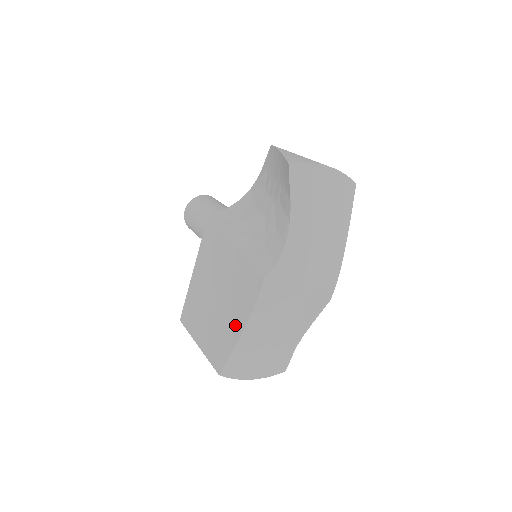
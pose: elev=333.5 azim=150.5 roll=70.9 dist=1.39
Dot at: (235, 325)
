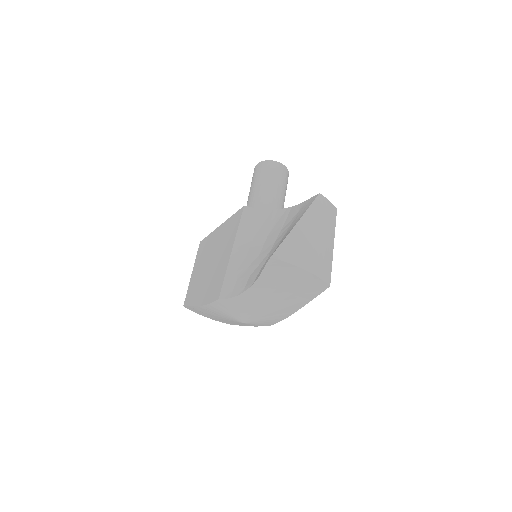
Dot at: (200, 296)
